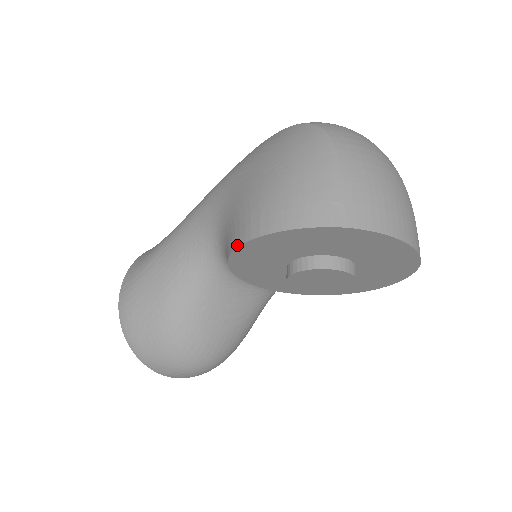
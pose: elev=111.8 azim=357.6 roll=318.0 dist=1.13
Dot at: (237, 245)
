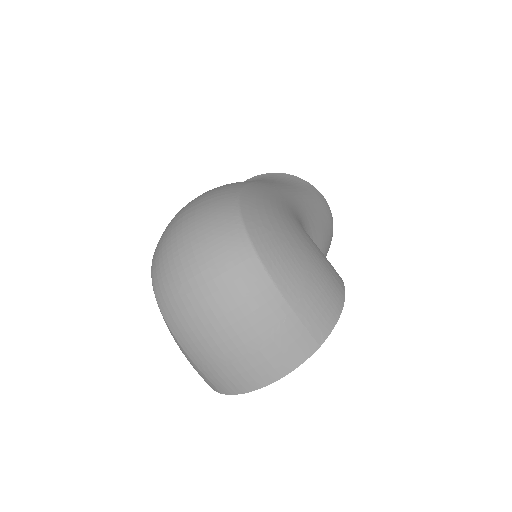
Dot at: occluded
